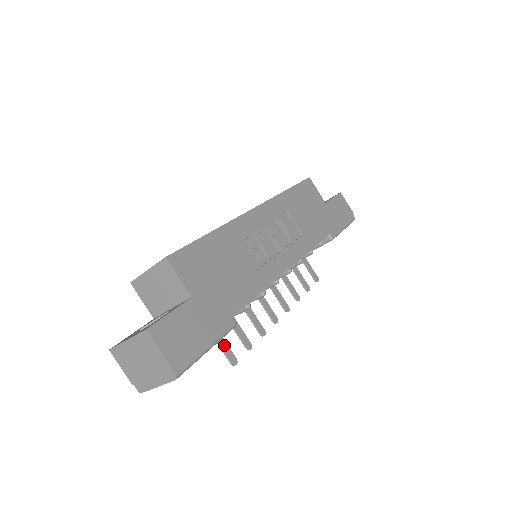
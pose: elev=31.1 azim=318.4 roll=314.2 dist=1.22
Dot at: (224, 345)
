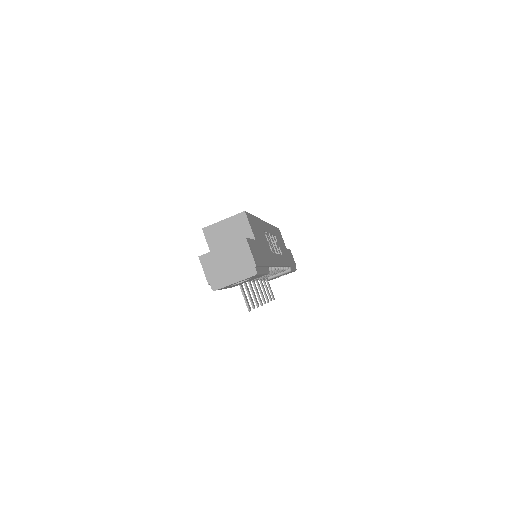
Dot at: (245, 295)
